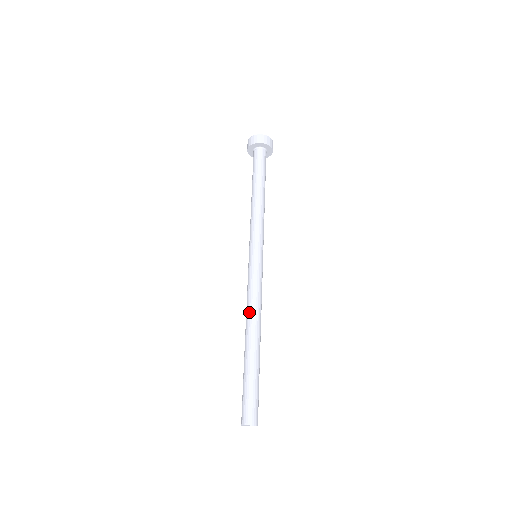
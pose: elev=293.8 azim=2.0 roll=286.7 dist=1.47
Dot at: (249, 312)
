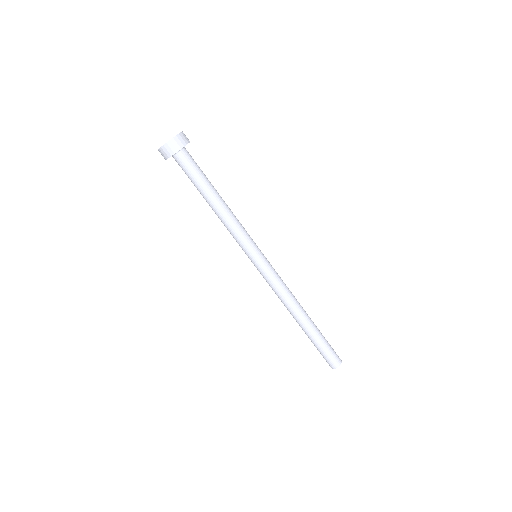
Dot at: (284, 304)
